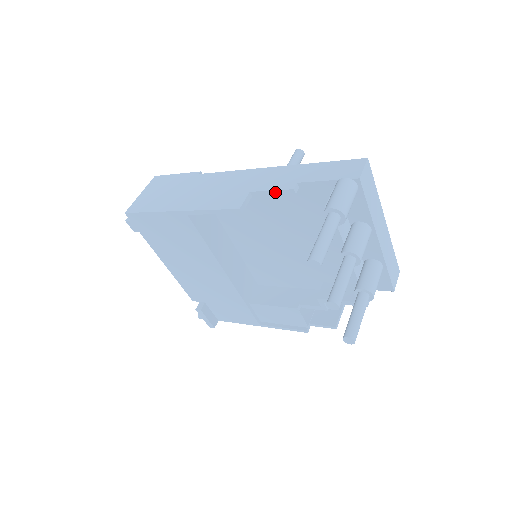
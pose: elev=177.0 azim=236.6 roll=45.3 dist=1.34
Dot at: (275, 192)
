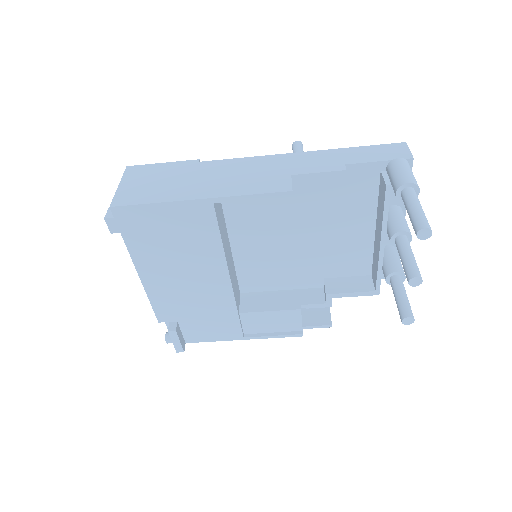
Dot at: (323, 174)
